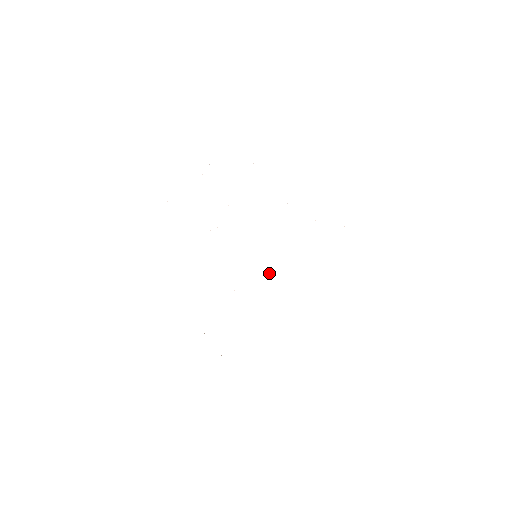
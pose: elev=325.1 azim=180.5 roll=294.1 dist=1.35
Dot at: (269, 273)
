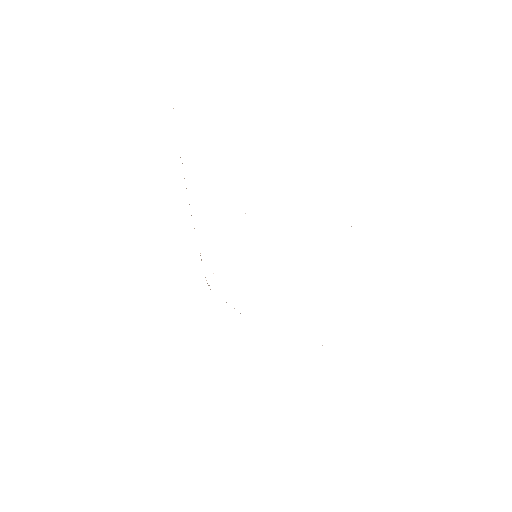
Dot at: occluded
